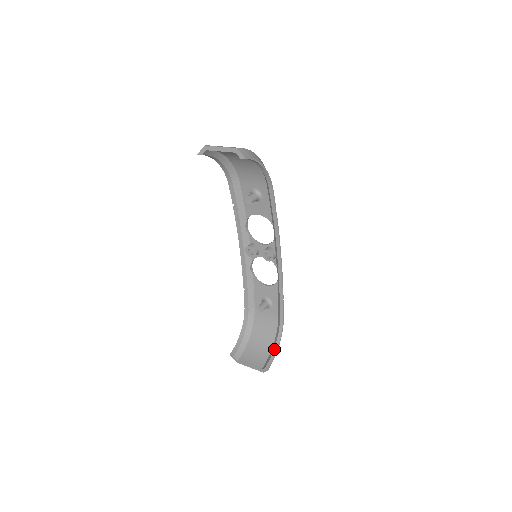
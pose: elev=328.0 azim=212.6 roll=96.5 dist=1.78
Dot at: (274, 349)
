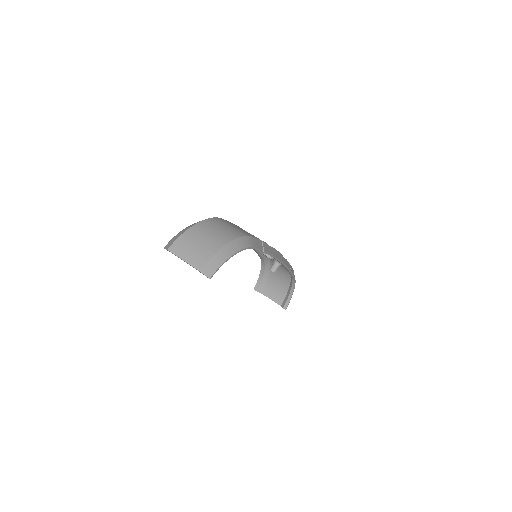
Dot at: (290, 293)
